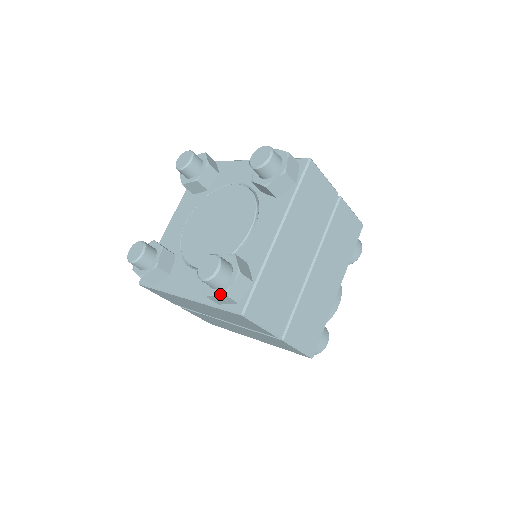
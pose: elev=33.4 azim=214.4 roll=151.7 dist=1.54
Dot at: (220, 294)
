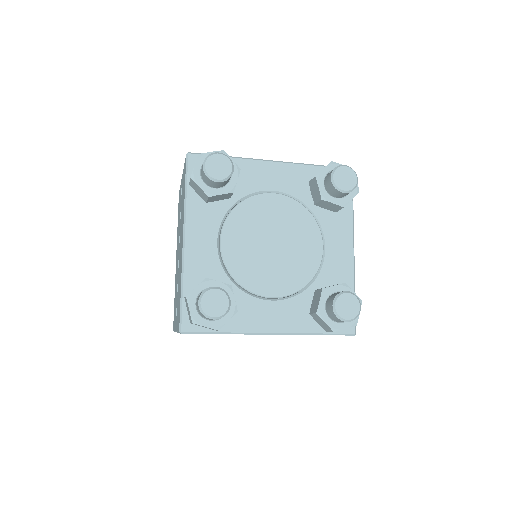
Dot at: (351, 326)
